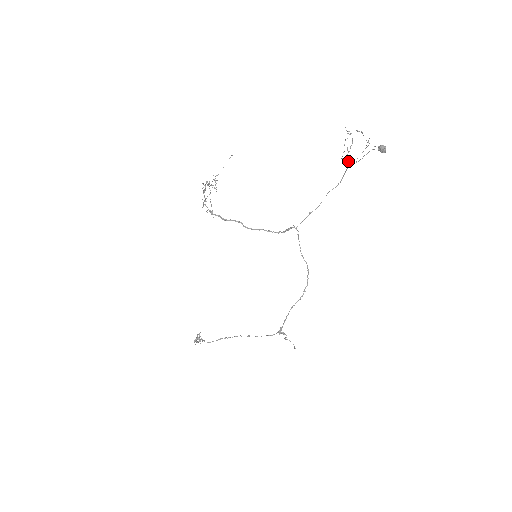
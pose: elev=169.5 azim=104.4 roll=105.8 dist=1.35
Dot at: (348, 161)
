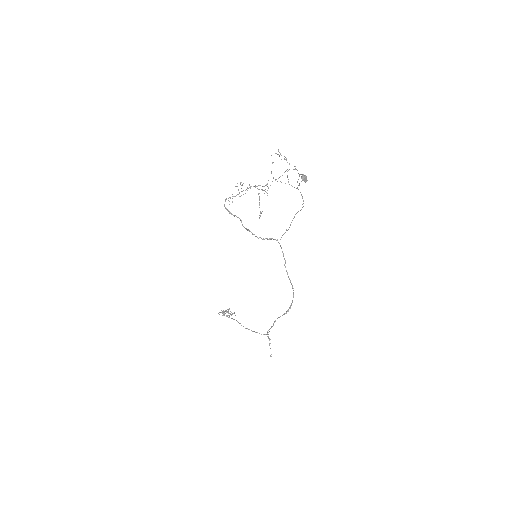
Dot at: occluded
